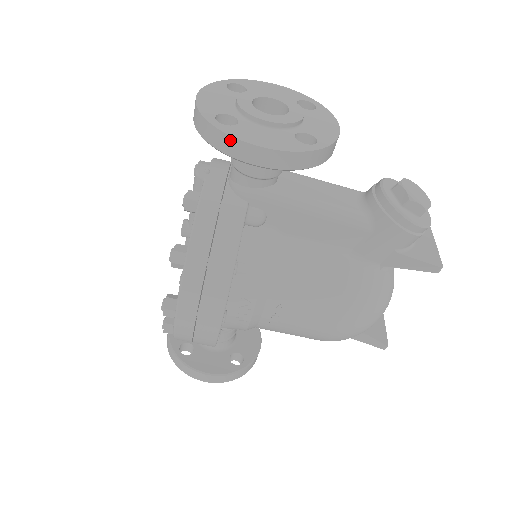
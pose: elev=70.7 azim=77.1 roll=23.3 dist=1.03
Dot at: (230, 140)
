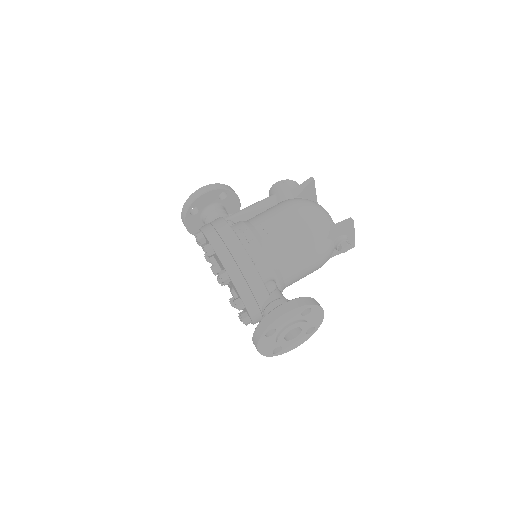
Dot at: (191, 197)
